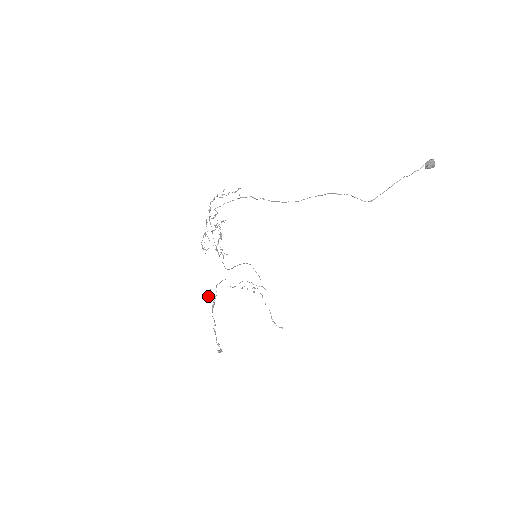
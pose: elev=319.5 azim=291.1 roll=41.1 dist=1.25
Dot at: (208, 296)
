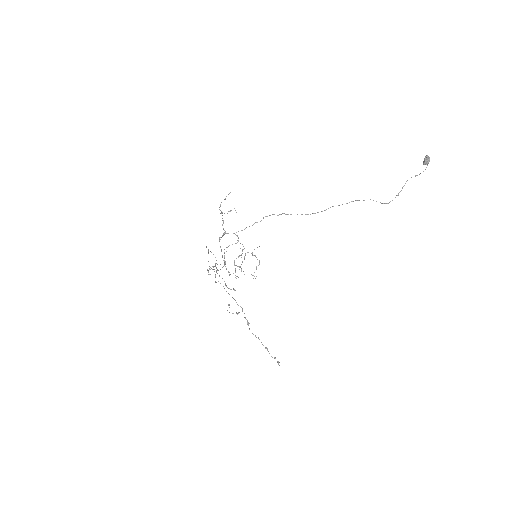
Dot at: (237, 314)
